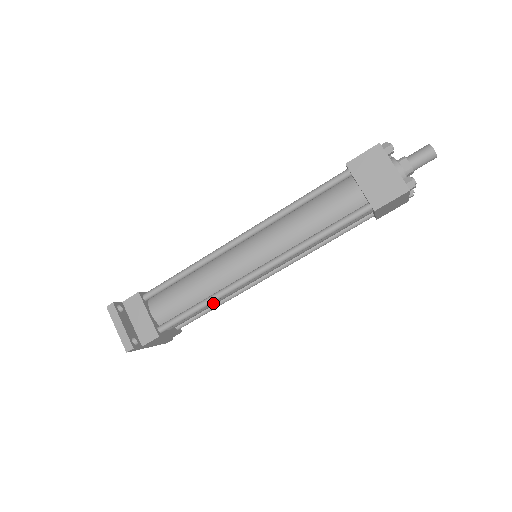
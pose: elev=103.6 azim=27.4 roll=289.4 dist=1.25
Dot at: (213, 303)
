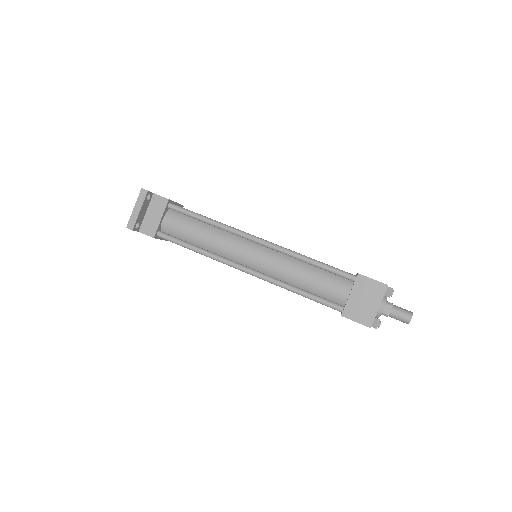
Dot at: occluded
